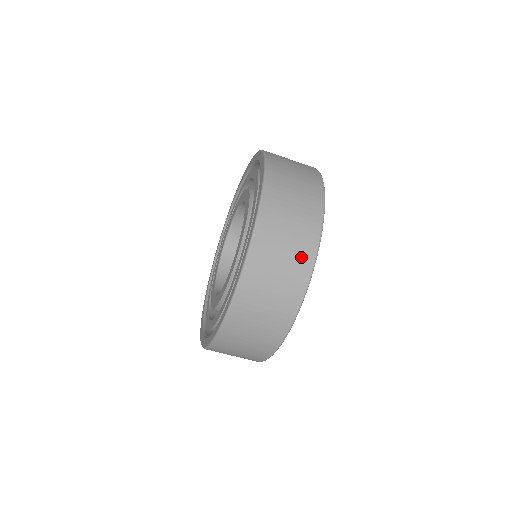
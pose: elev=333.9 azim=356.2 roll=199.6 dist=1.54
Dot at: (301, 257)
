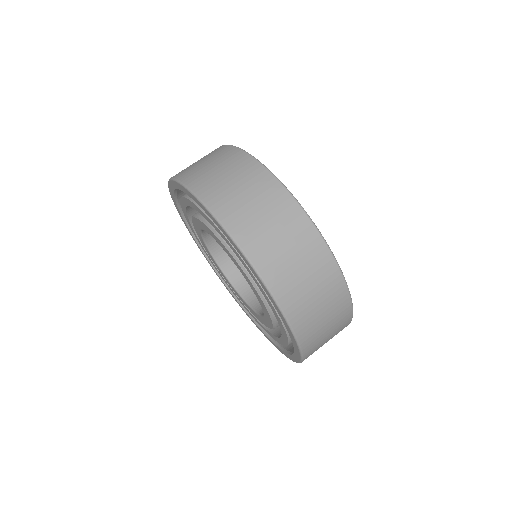
Dot at: (316, 258)
